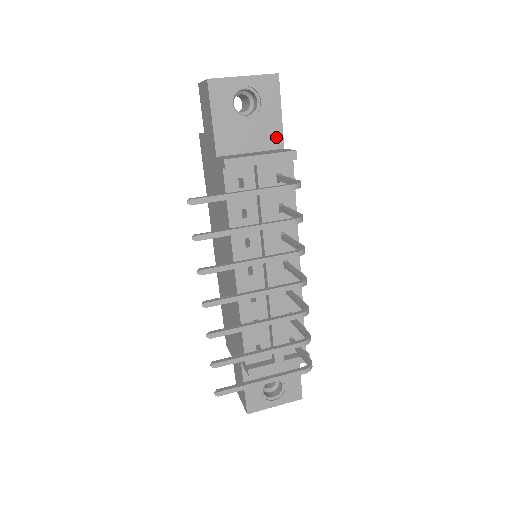
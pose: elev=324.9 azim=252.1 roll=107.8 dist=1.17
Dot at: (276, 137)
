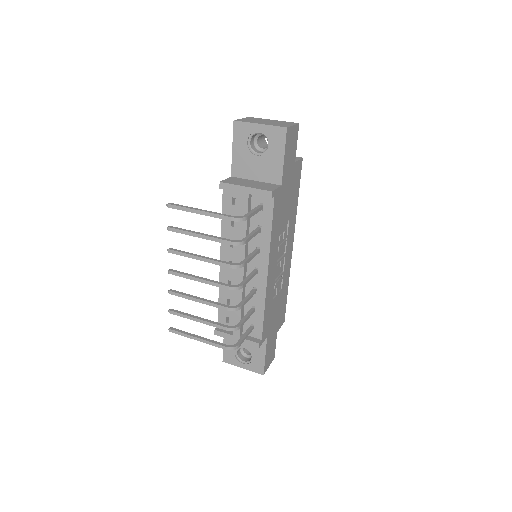
Dot at: (277, 175)
